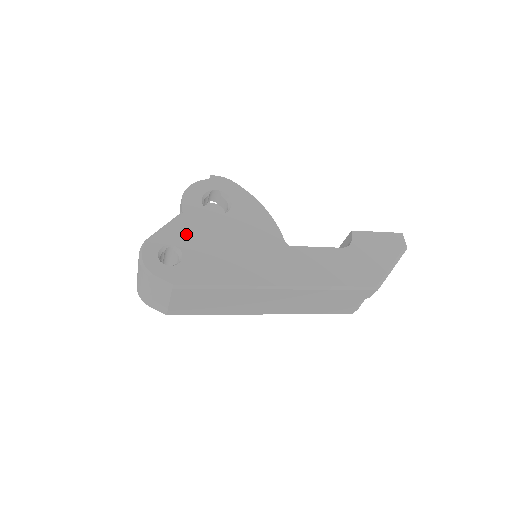
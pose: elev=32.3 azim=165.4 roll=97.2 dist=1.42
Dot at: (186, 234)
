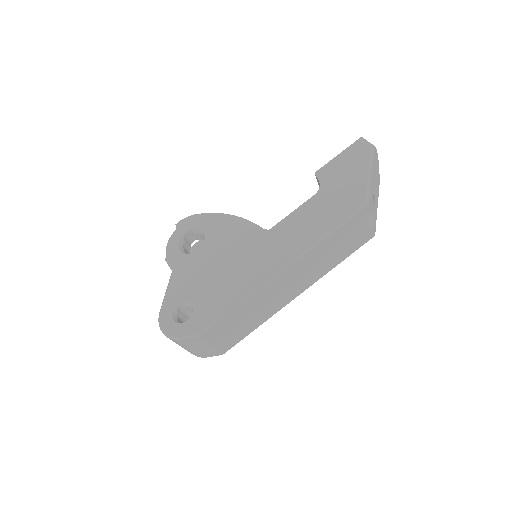
Dot at: (184, 286)
